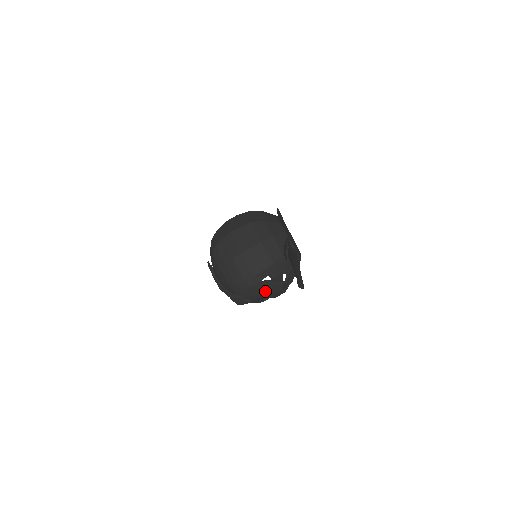
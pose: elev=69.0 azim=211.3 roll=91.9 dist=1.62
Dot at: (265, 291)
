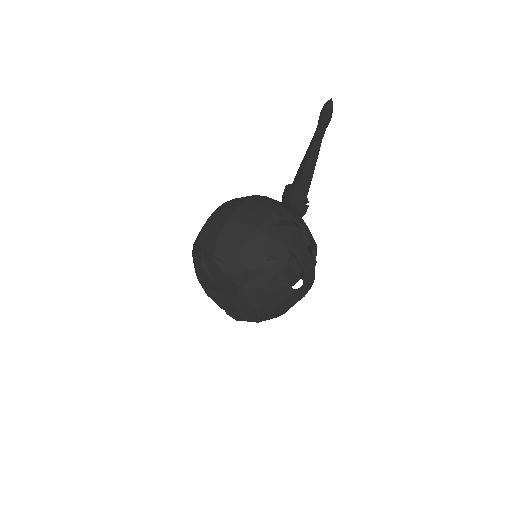
Dot at: (289, 243)
